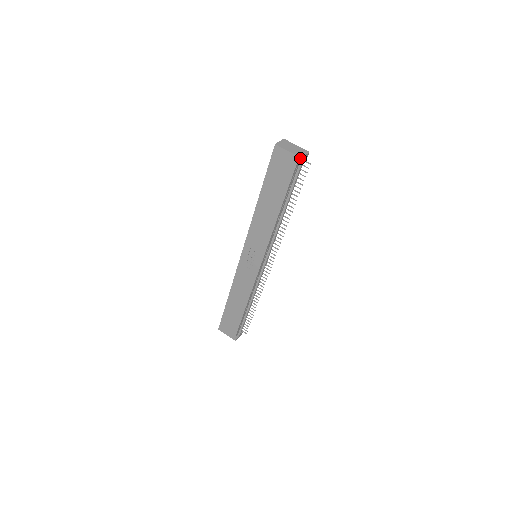
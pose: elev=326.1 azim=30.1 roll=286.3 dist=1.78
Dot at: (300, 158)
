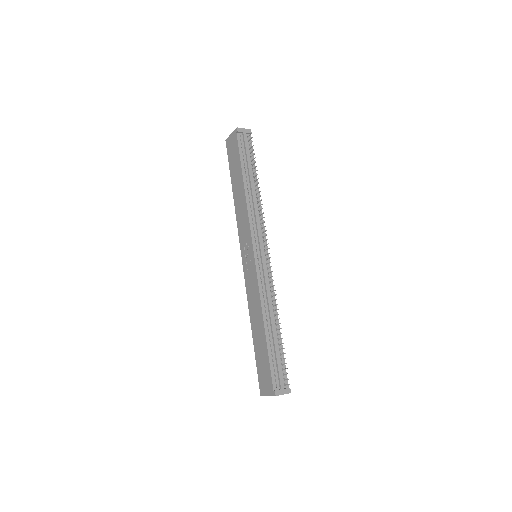
Dot at: (236, 128)
